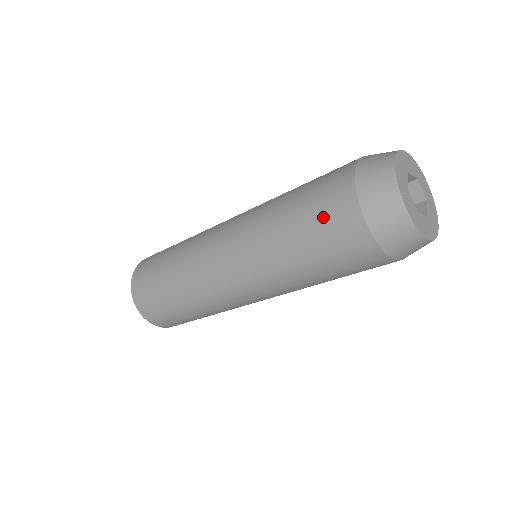
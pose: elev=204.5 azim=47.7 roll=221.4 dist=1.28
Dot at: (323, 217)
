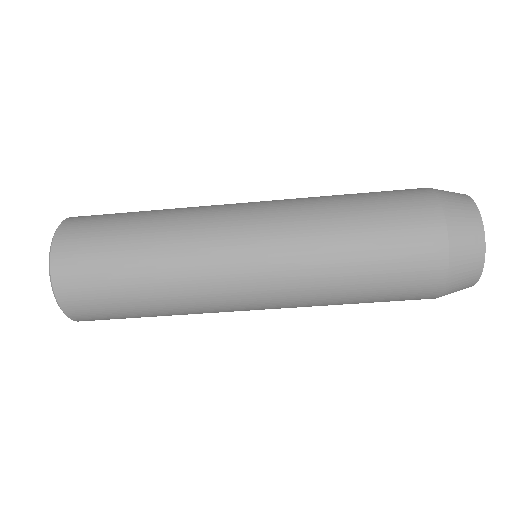
Dot at: (389, 192)
